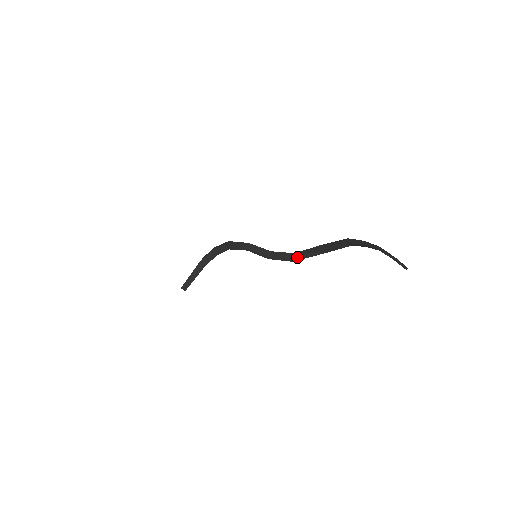
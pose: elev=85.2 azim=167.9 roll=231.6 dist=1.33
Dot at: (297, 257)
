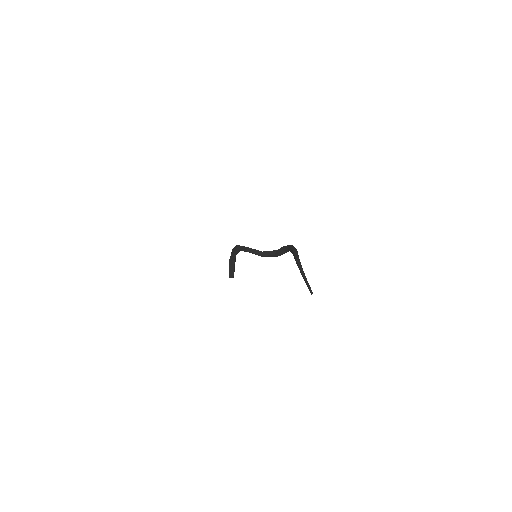
Dot at: (279, 254)
